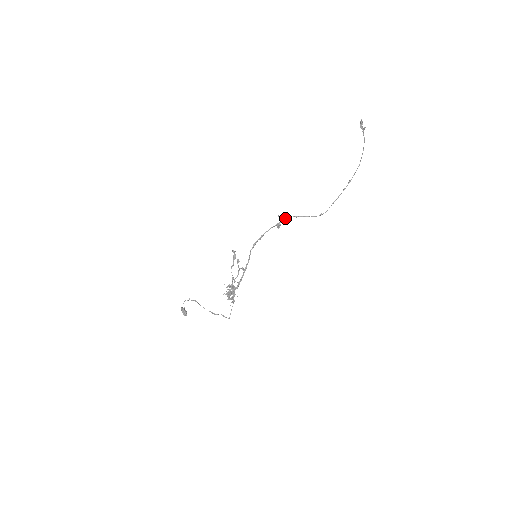
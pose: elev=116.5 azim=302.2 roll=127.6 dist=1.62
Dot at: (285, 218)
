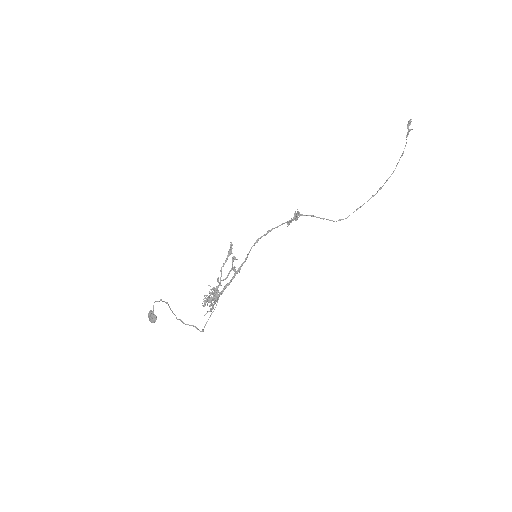
Dot at: occluded
